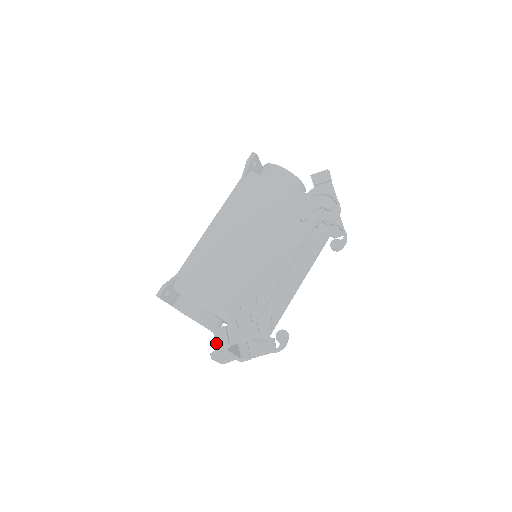
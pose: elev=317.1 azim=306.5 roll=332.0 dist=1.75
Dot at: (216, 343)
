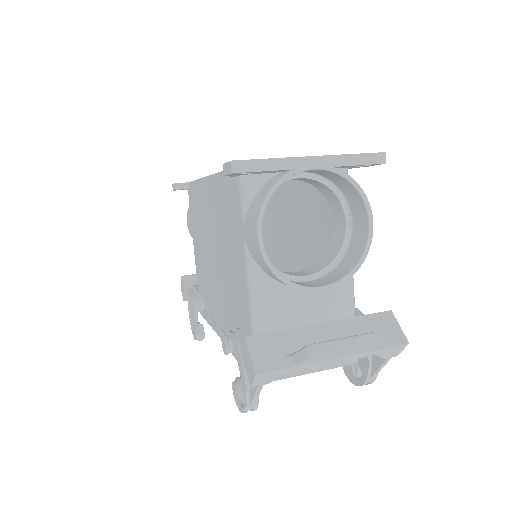
Dot at: (181, 287)
